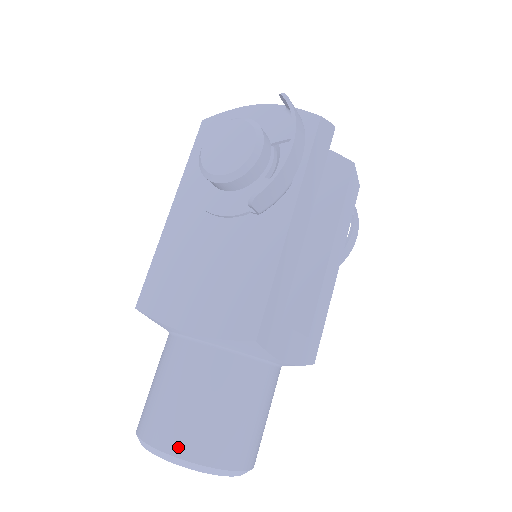
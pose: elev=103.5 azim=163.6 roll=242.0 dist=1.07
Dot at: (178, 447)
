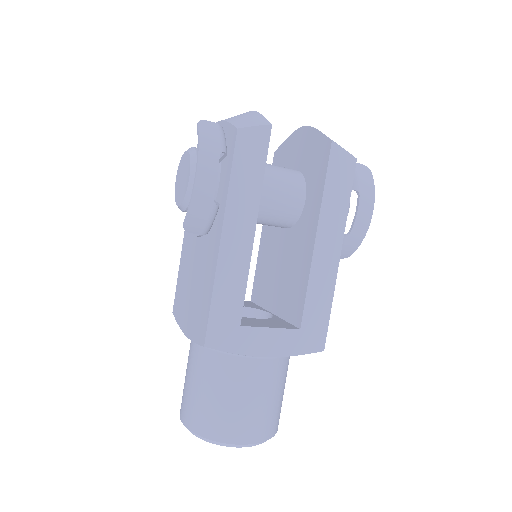
Dot at: (189, 422)
